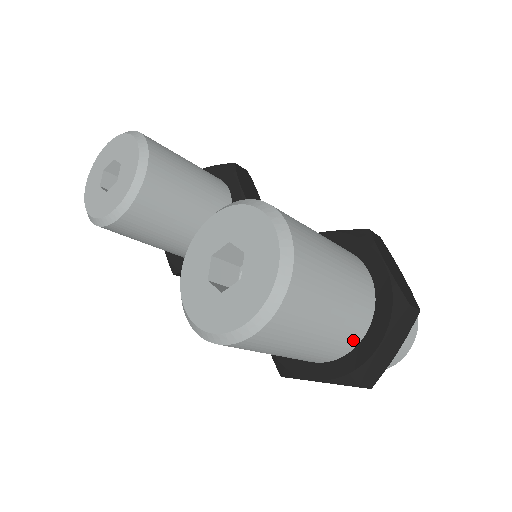
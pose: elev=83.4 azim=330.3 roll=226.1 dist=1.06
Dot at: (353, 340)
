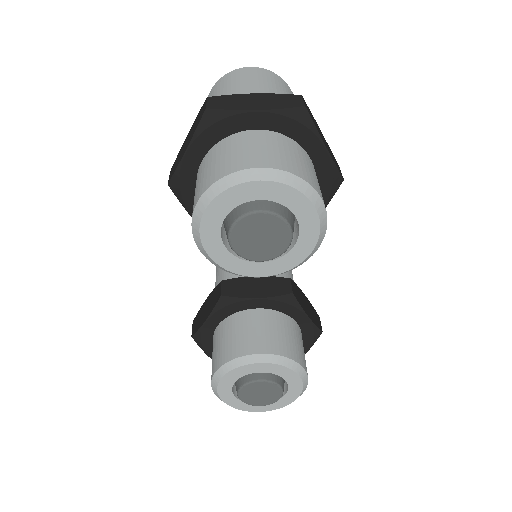
Dot at: occluded
